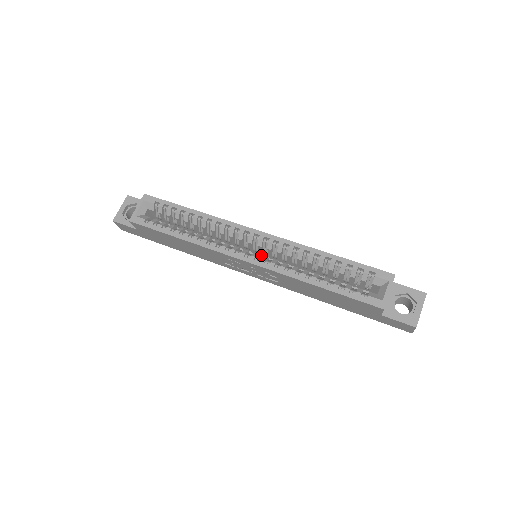
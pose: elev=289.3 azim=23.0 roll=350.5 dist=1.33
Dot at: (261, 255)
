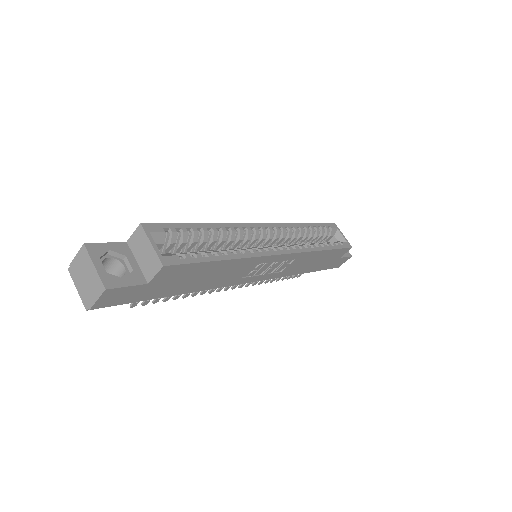
Dot at: occluded
